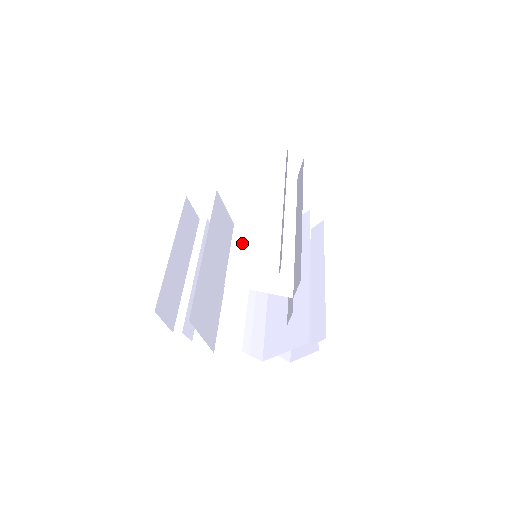
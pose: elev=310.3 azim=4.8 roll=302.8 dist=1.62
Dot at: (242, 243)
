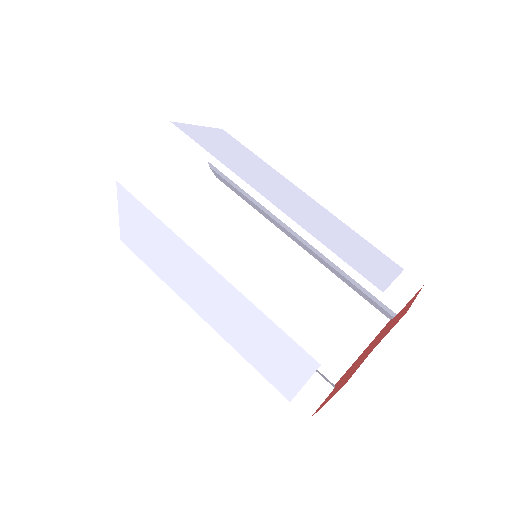
Dot at: (315, 230)
